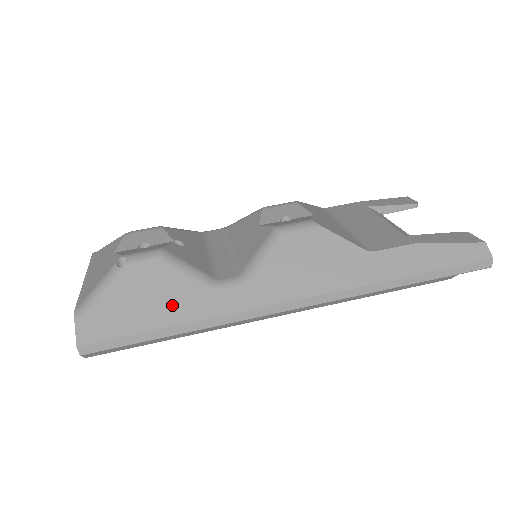
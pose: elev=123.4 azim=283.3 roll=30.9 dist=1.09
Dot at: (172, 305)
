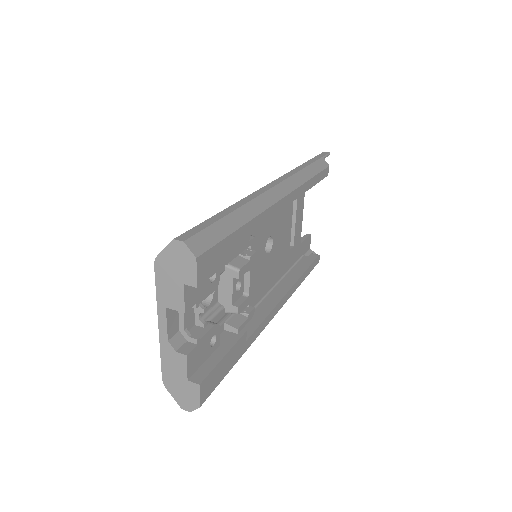
Dot at: occluded
